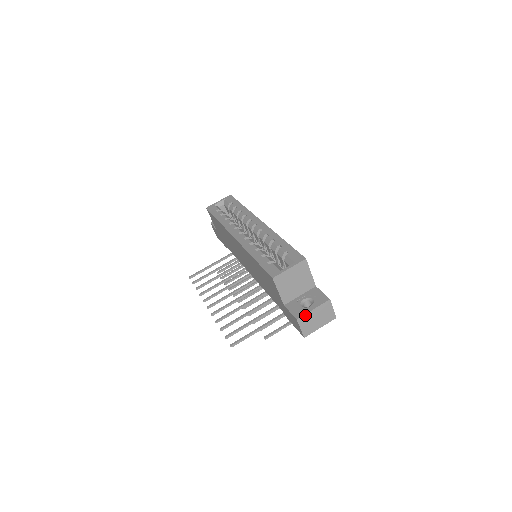
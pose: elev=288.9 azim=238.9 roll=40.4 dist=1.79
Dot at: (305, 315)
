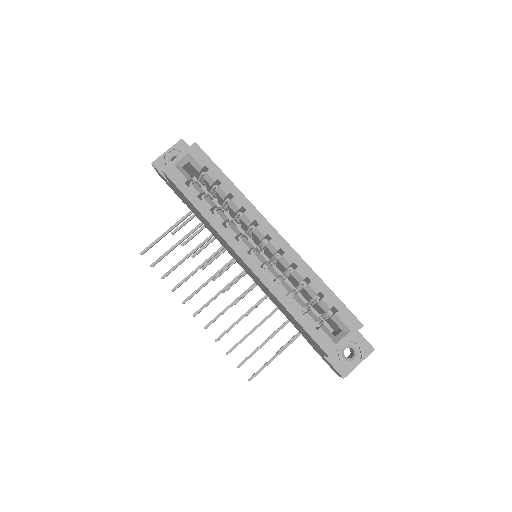
Dot at: (351, 371)
